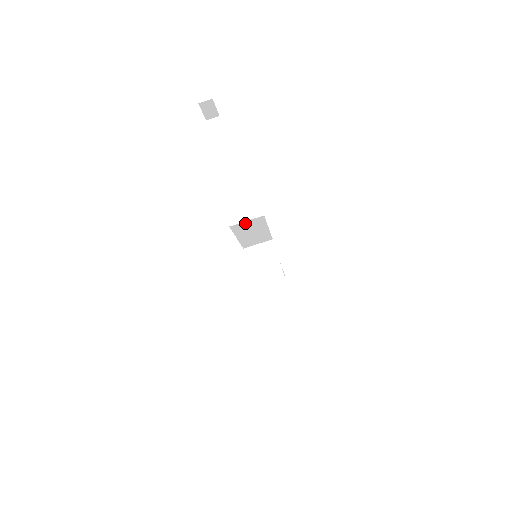
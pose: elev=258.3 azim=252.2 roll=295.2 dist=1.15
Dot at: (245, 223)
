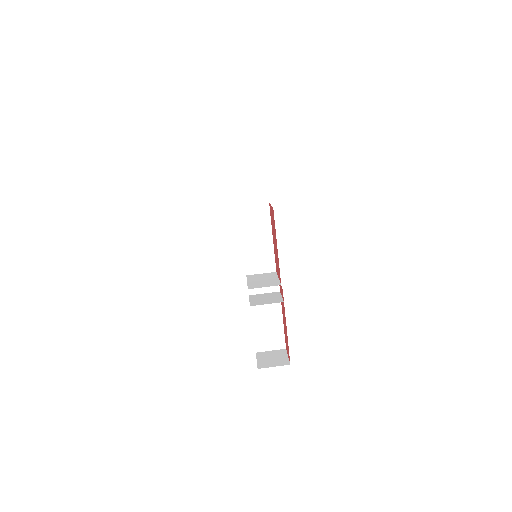
Dot at: (252, 209)
